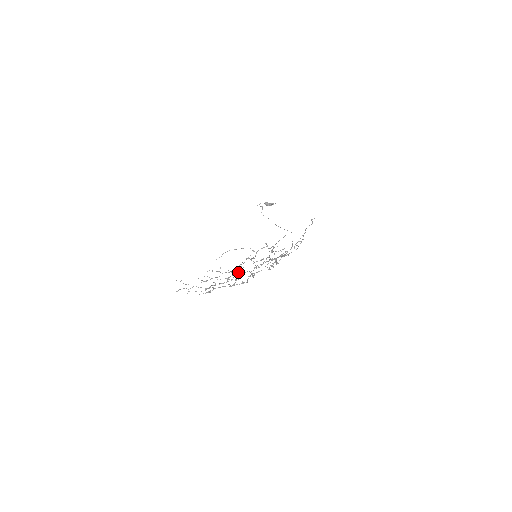
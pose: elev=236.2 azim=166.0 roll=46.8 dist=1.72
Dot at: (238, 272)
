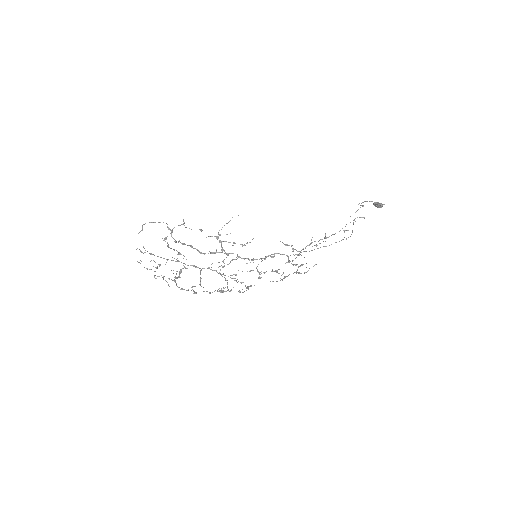
Dot at: occluded
